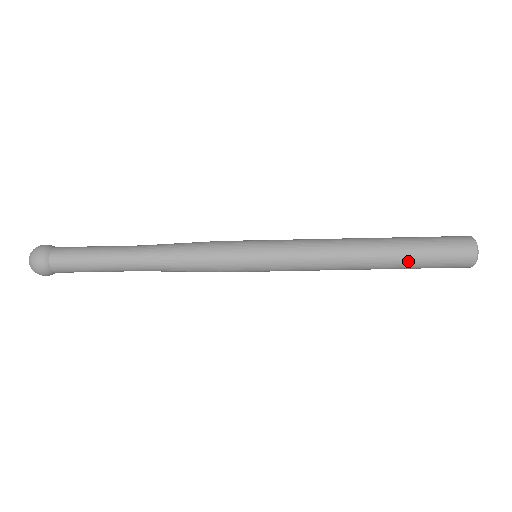
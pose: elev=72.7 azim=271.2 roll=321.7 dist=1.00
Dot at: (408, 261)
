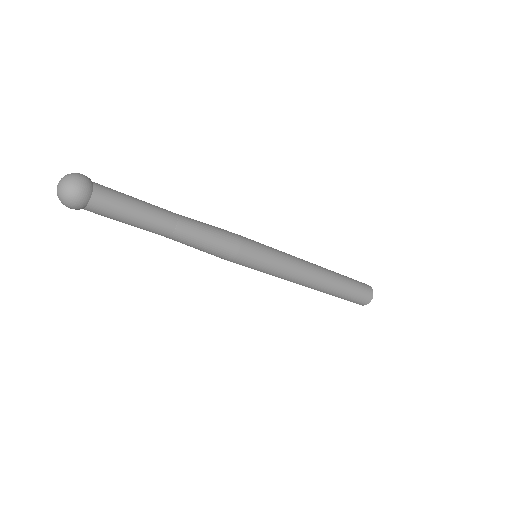
Dot at: occluded
